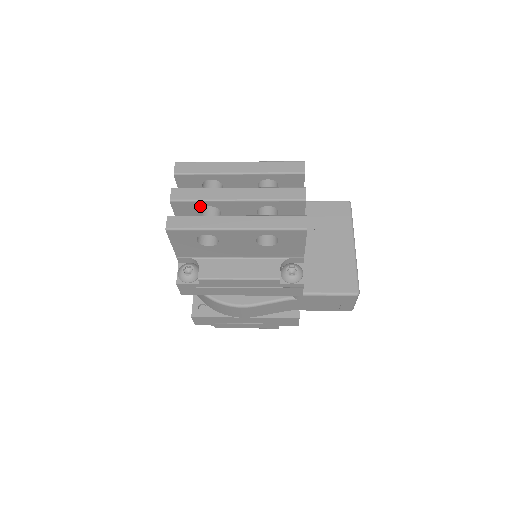
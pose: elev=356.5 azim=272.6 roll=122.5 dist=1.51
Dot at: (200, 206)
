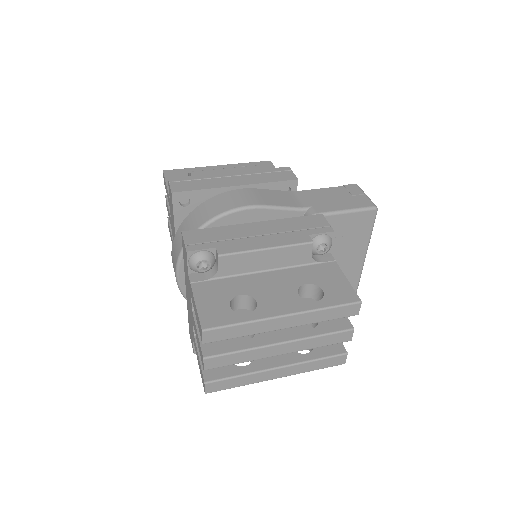
Dot at: occluded
